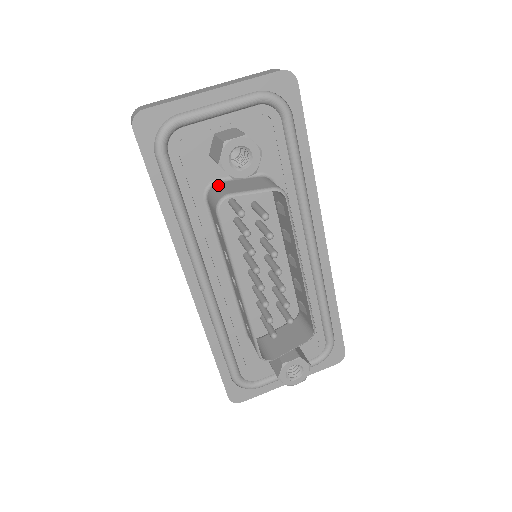
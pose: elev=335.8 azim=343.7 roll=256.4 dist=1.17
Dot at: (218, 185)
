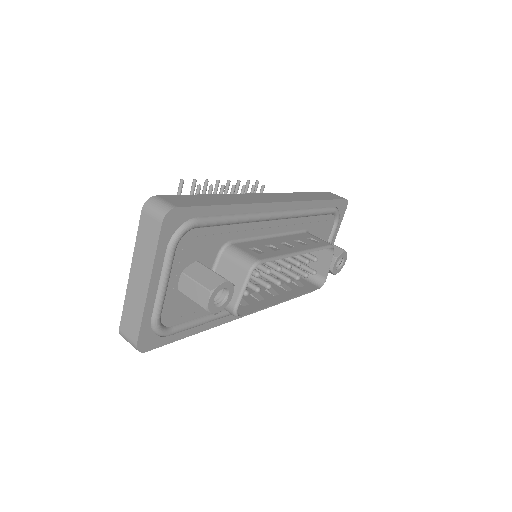
Dot at: occluded
